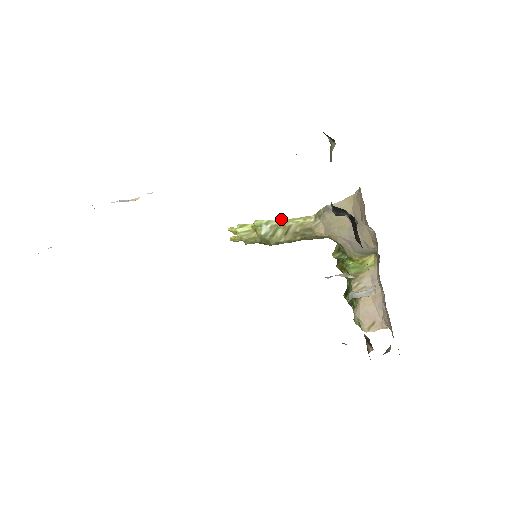
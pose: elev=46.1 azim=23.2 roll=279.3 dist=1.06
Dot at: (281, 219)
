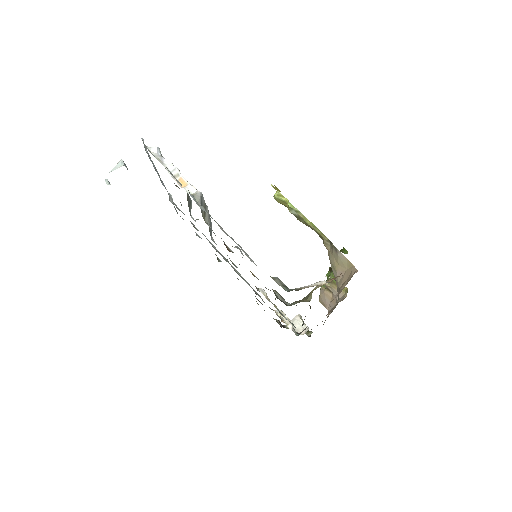
Dot at: occluded
